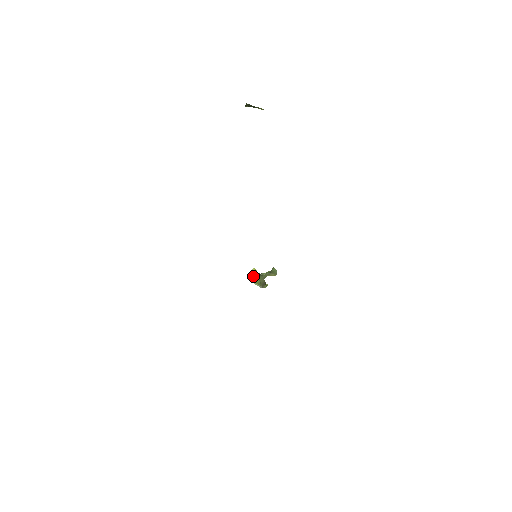
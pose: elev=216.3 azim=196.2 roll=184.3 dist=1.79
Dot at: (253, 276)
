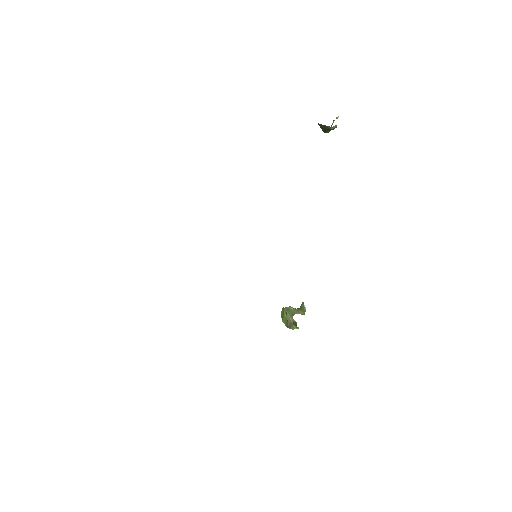
Dot at: (284, 311)
